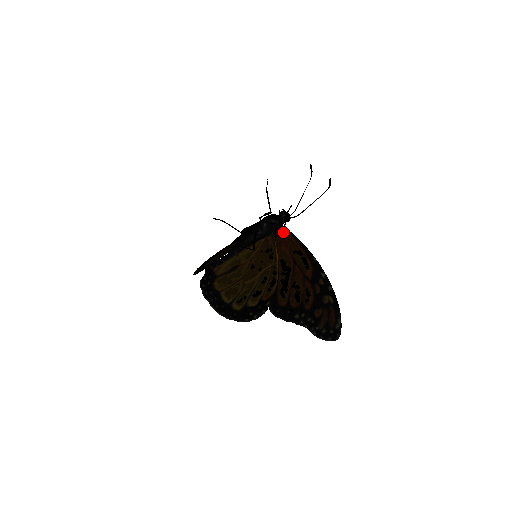
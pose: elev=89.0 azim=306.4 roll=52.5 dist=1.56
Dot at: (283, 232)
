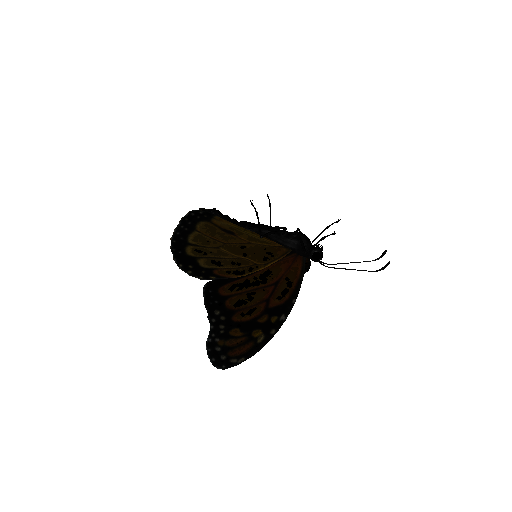
Dot at: (300, 259)
